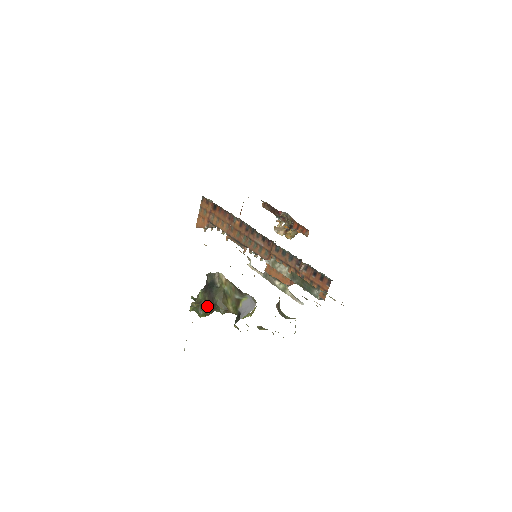
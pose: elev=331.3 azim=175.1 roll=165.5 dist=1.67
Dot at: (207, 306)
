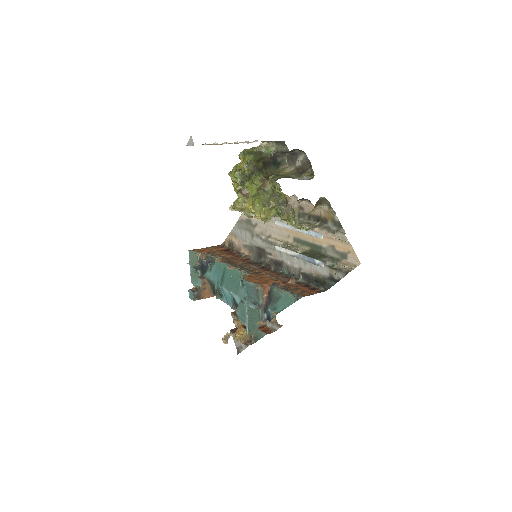
Dot at: (260, 160)
